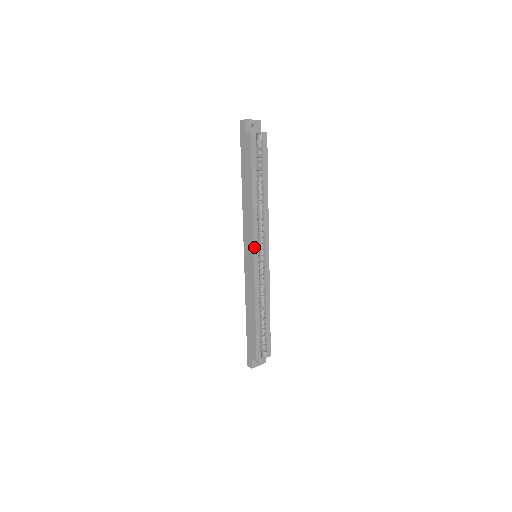
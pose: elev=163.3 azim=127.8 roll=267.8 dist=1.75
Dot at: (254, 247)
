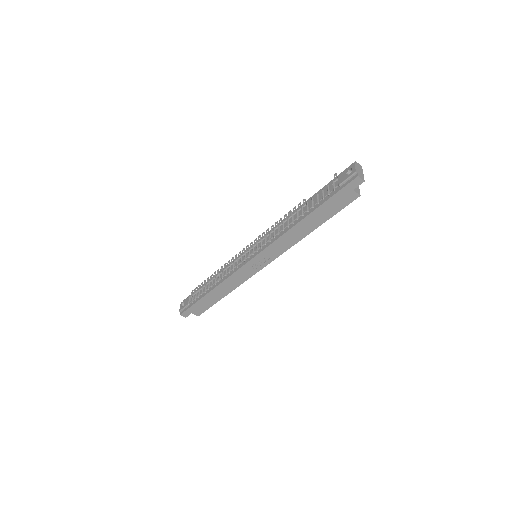
Dot at: (271, 261)
